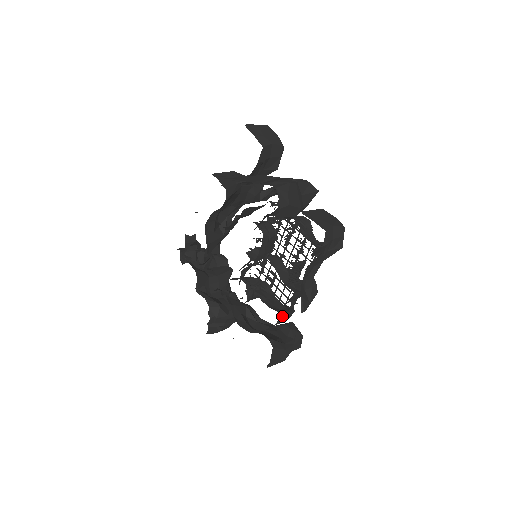
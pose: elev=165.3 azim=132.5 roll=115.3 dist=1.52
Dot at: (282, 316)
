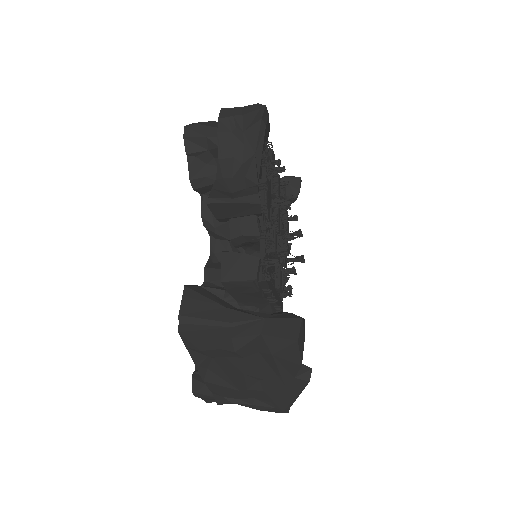
Dot at: (227, 260)
